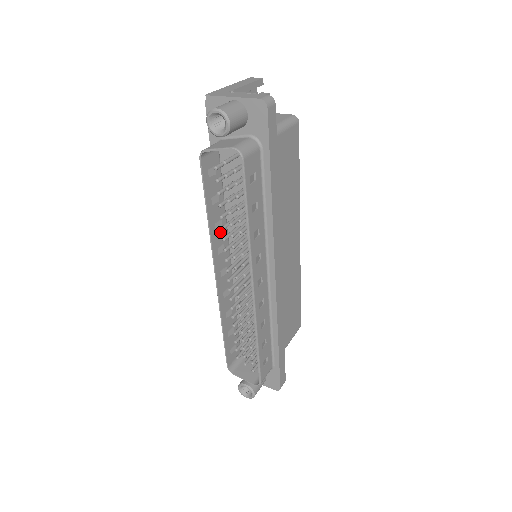
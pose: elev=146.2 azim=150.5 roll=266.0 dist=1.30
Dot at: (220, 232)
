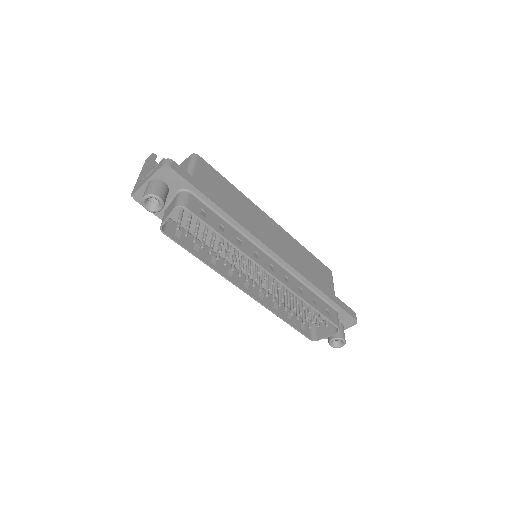
Dot at: (219, 263)
